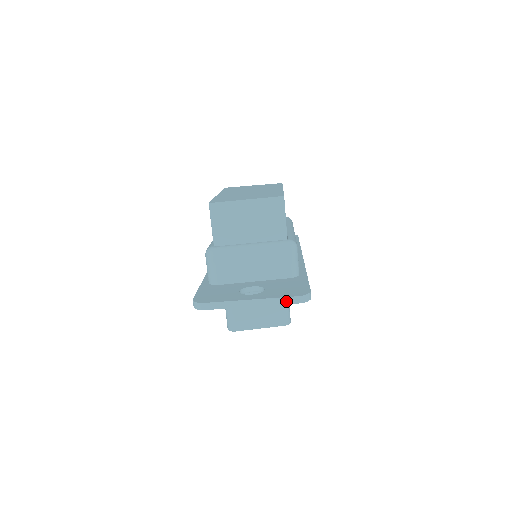
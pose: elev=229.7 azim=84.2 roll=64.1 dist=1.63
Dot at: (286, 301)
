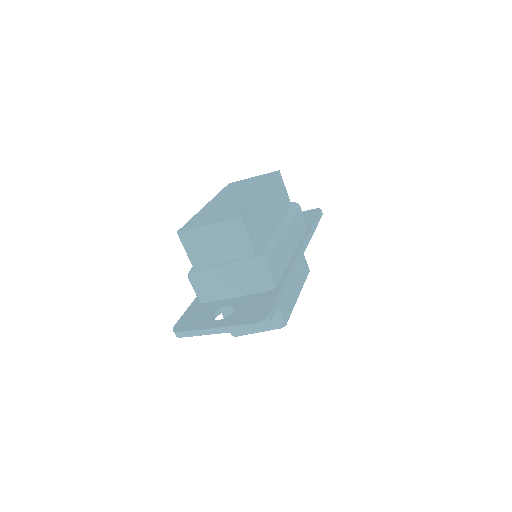
Dot at: (244, 328)
